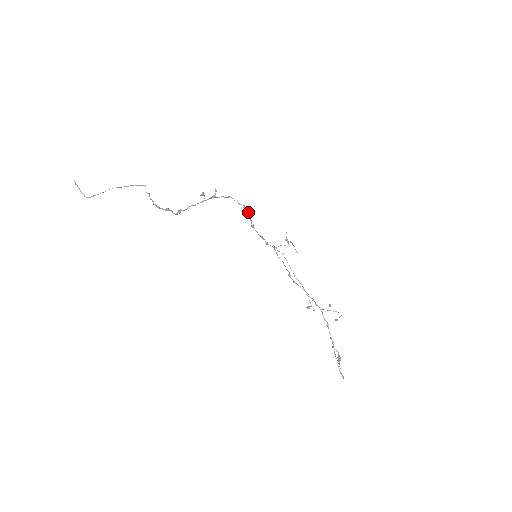
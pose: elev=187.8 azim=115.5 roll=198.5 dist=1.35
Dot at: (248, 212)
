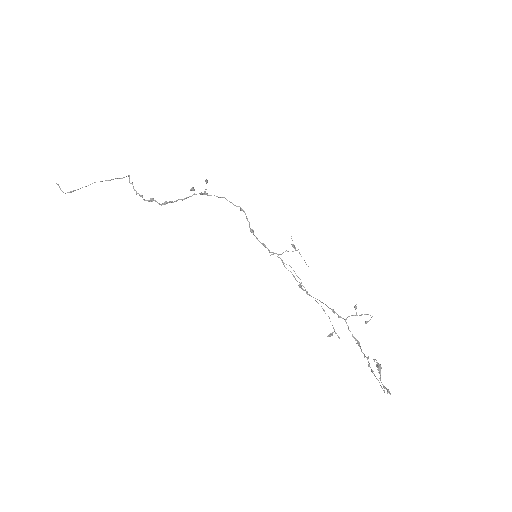
Dot at: (245, 214)
